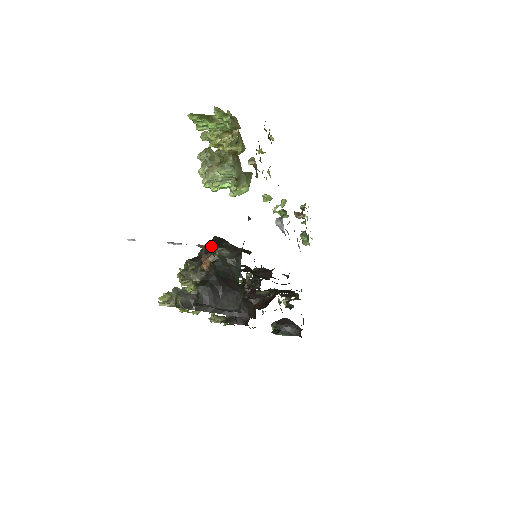
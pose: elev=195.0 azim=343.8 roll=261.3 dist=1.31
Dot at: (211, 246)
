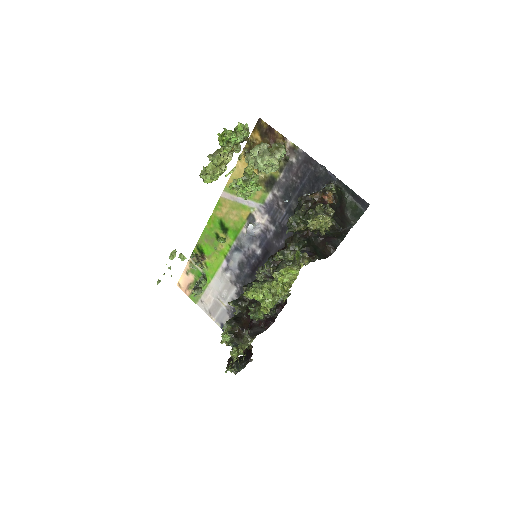
Dot at: (319, 191)
